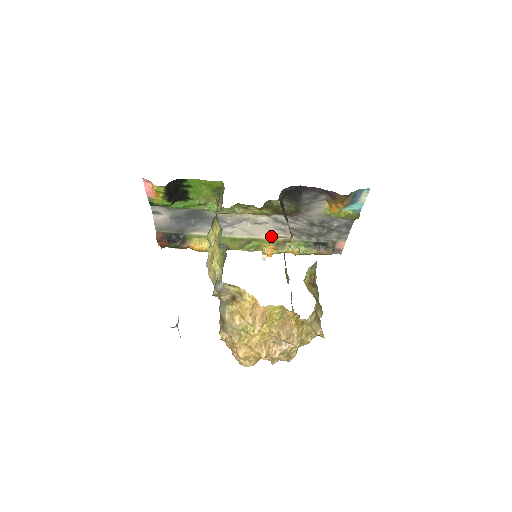
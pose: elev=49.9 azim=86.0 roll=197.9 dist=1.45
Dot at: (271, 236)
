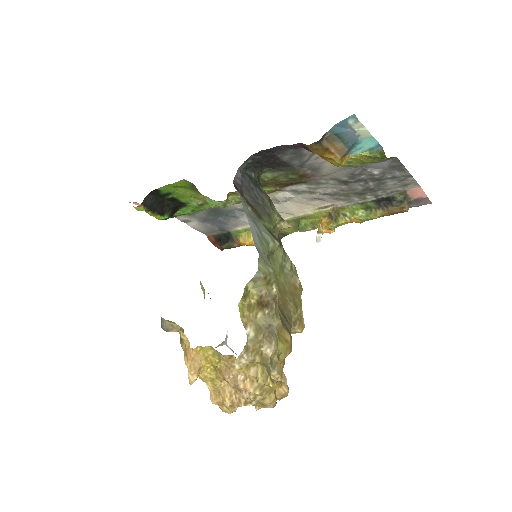
Dot at: (314, 209)
